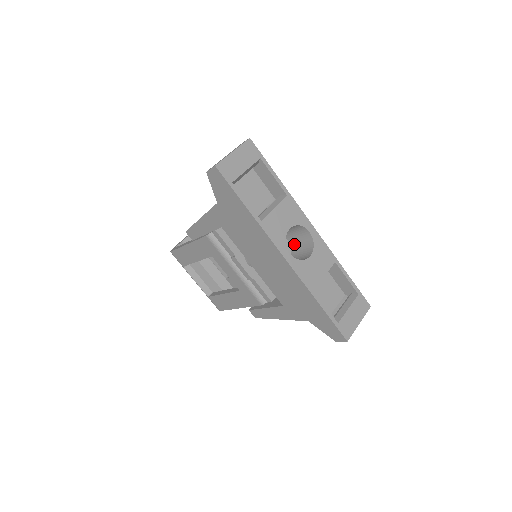
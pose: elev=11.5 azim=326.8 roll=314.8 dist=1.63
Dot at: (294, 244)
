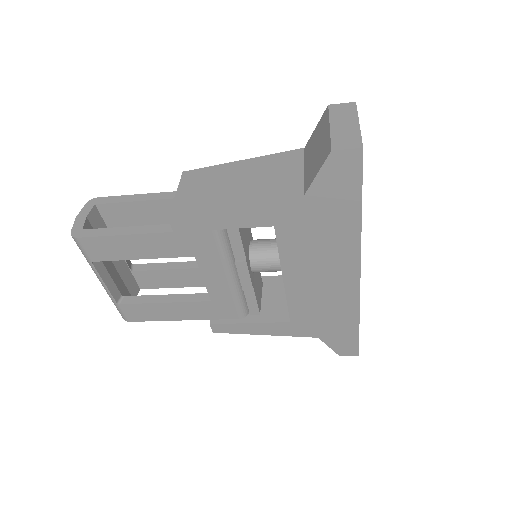
Dot at: occluded
